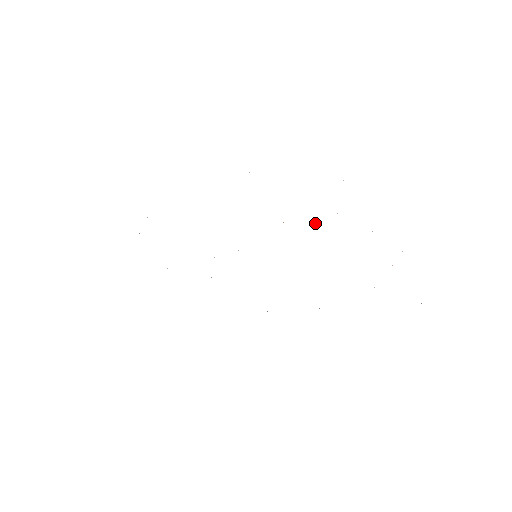
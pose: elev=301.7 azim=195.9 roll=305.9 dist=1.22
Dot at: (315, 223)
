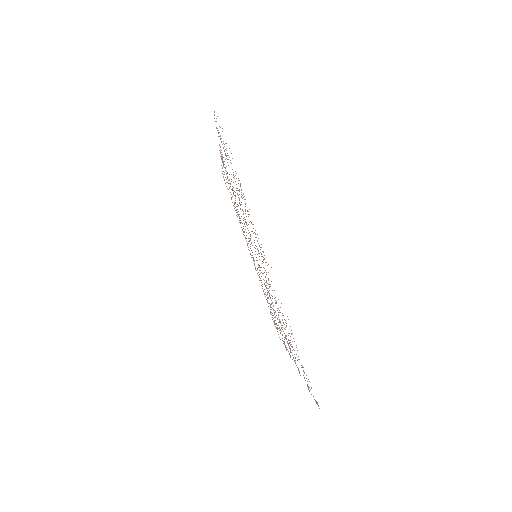
Dot at: occluded
